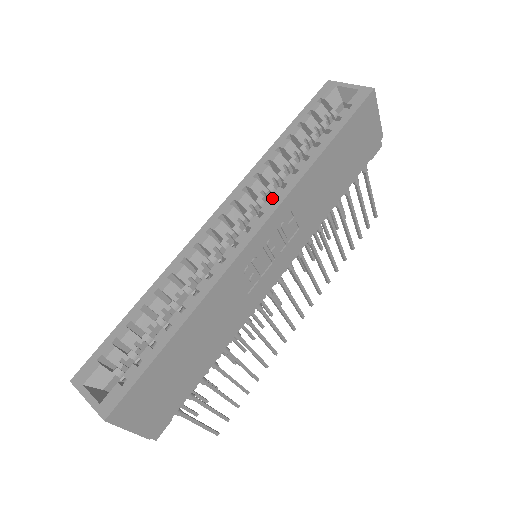
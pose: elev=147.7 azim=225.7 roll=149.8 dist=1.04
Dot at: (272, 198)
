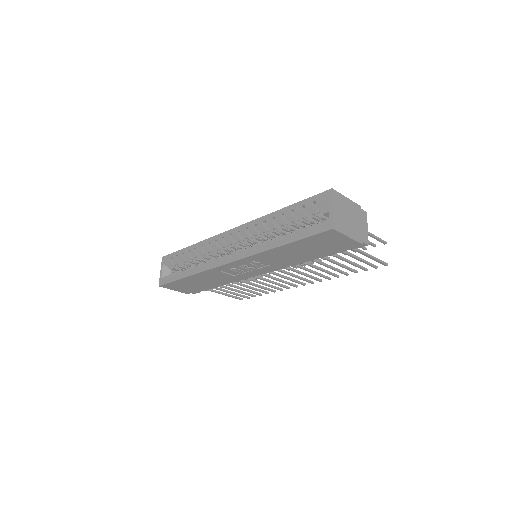
Dot at: (249, 248)
